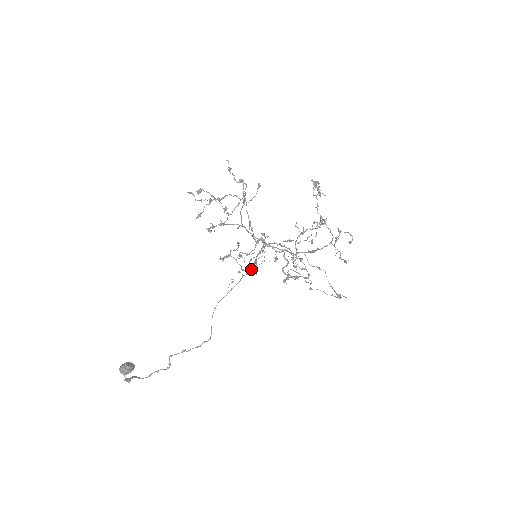
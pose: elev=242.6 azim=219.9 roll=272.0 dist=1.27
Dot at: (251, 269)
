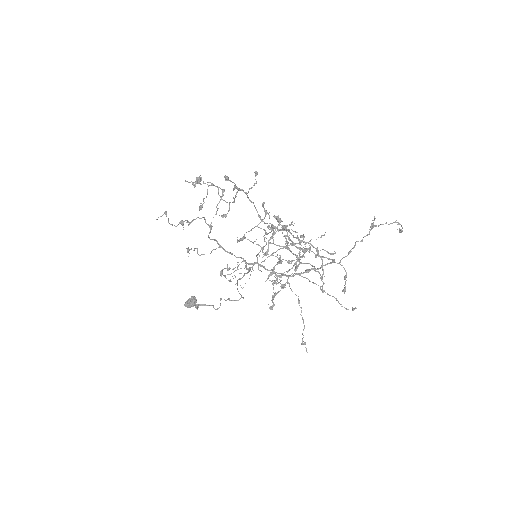
Dot at: (248, 271)
